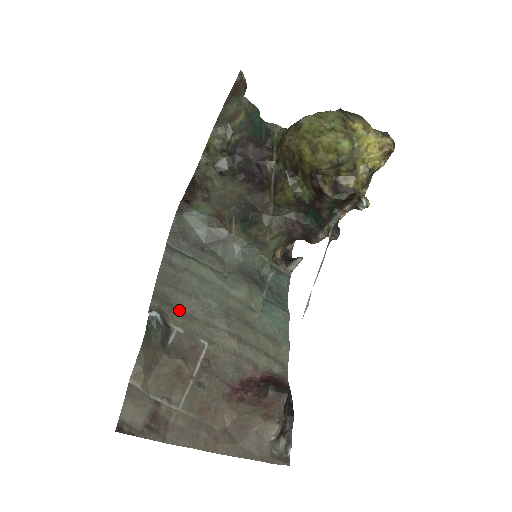
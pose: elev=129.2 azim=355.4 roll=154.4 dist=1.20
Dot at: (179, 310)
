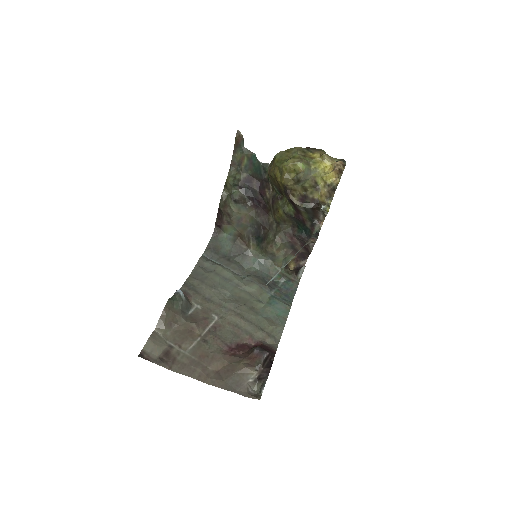
Dot at: (201, 295)
